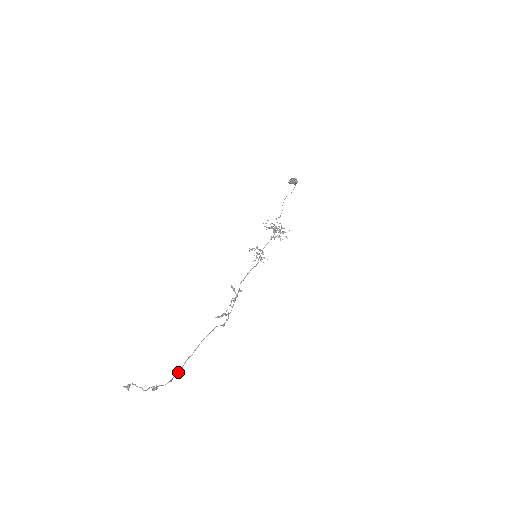
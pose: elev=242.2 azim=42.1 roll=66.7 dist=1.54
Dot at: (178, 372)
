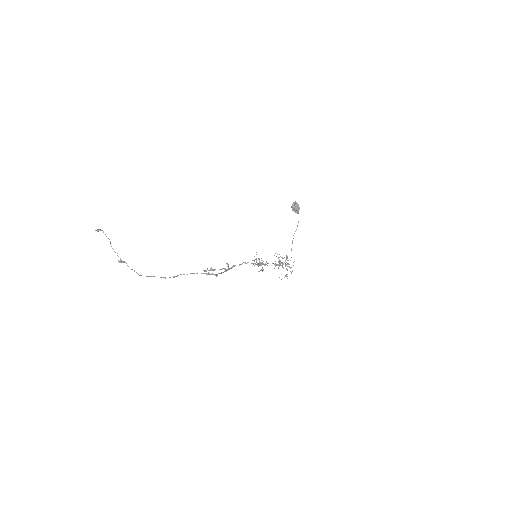
Dot at: occluded
